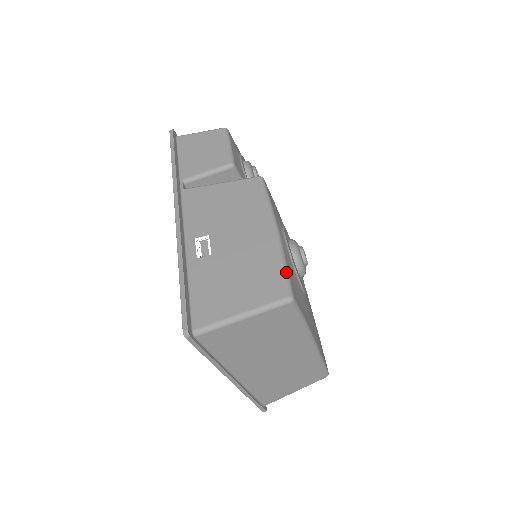
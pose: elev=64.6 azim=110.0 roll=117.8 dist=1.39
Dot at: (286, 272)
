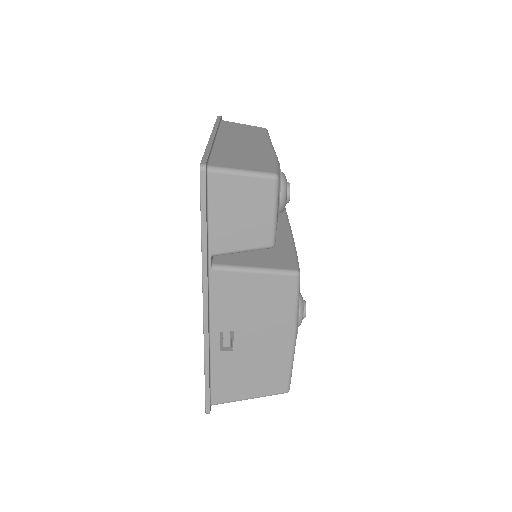
Dot at: (291, 374)
